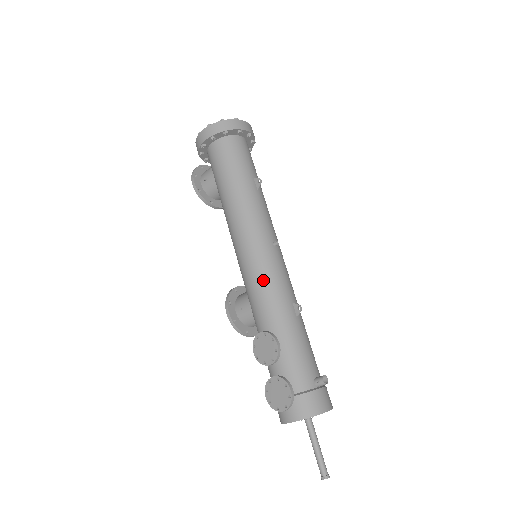
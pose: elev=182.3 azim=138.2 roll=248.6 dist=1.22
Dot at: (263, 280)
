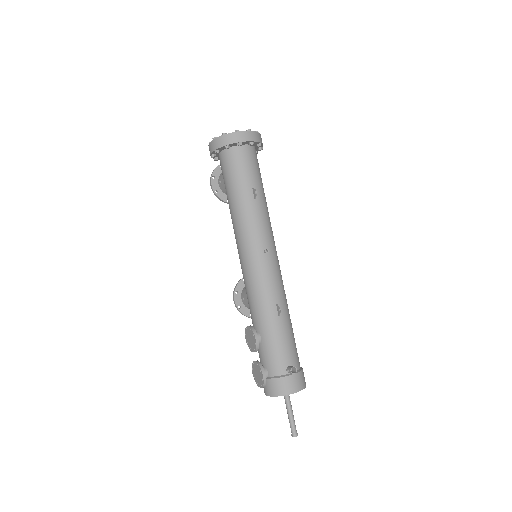
Dot at: (252, 284)
